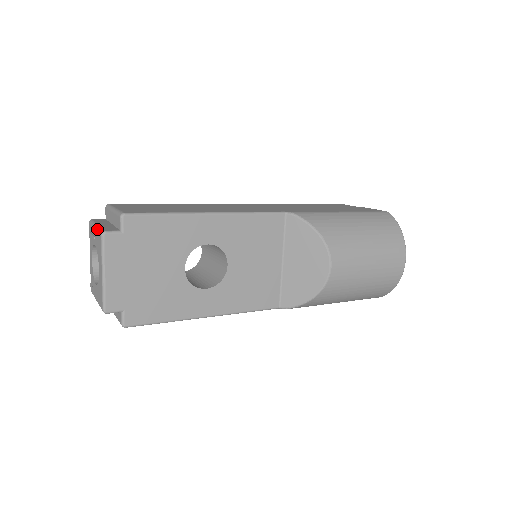
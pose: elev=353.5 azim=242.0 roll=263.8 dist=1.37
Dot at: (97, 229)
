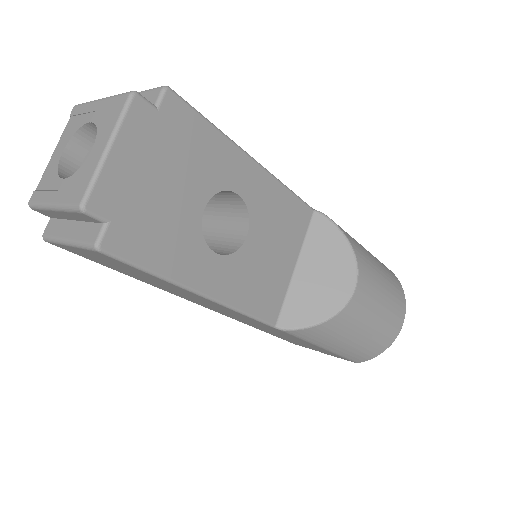
Dot at: occluded
